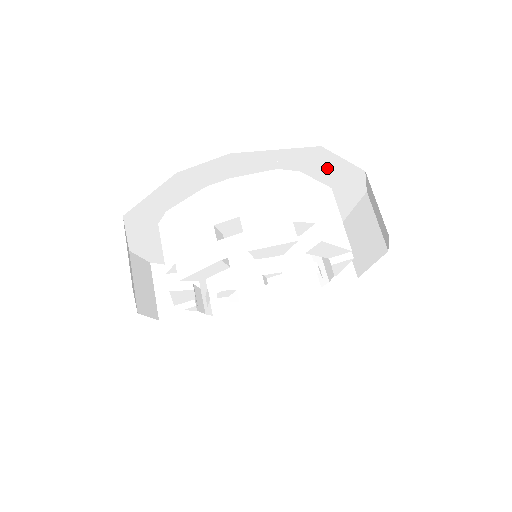
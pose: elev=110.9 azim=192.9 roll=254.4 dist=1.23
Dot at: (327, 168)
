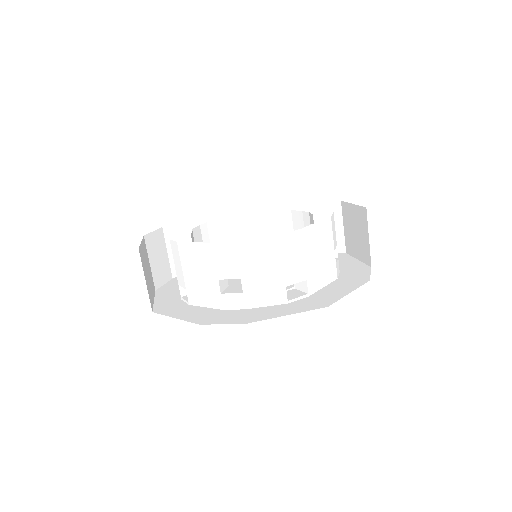
Dot at: occluded
